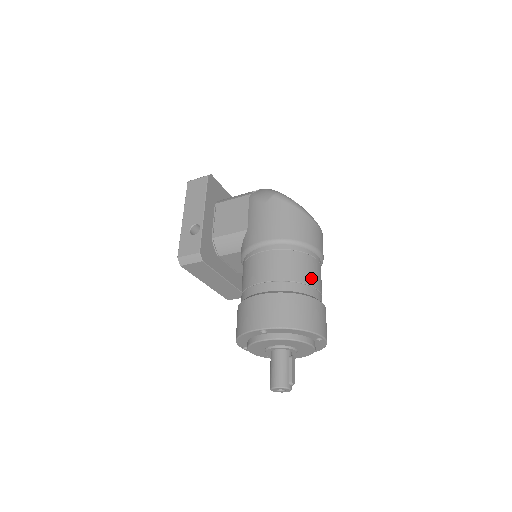
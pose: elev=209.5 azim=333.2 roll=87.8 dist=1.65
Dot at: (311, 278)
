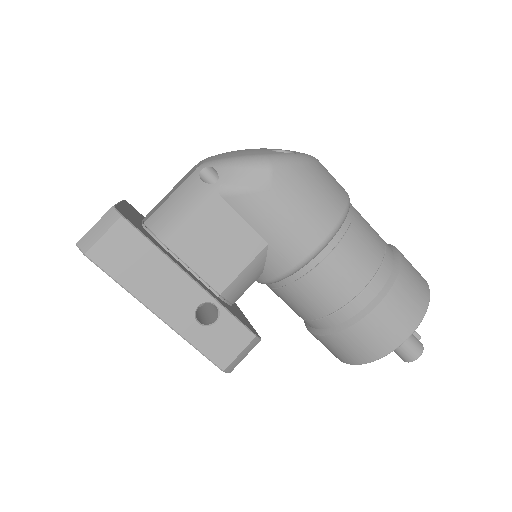
Dot at: (376, 232)
